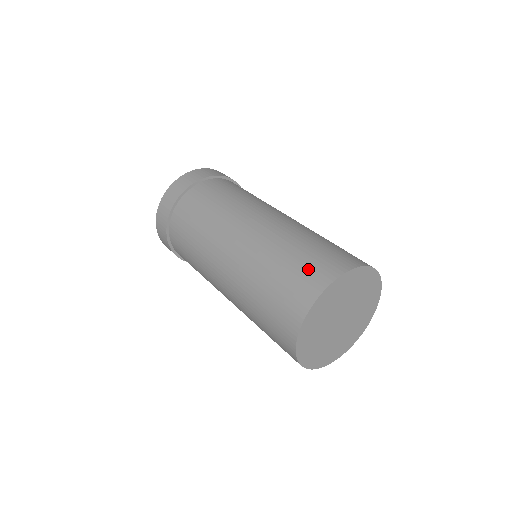
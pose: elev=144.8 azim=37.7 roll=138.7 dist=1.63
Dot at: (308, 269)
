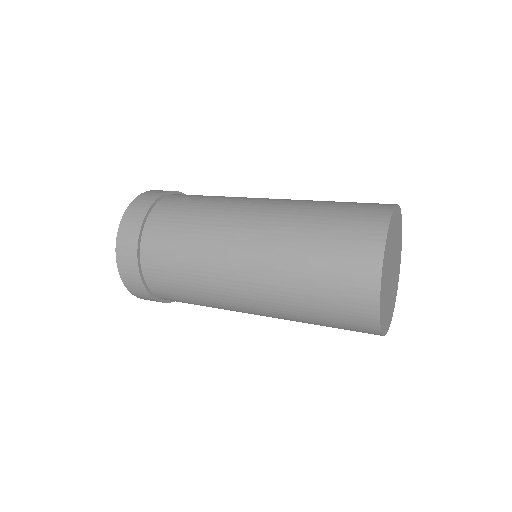
Dot at: (360, 207)
